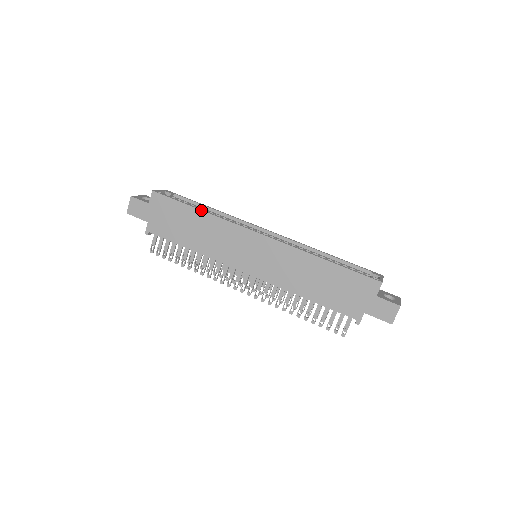
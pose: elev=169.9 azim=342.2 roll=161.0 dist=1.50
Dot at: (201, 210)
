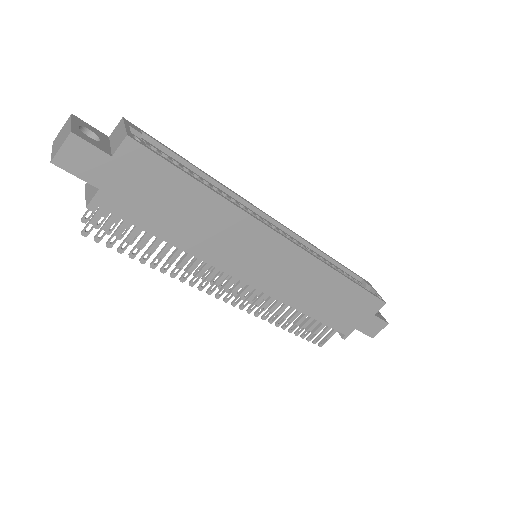
Dot at: (214, 191)
